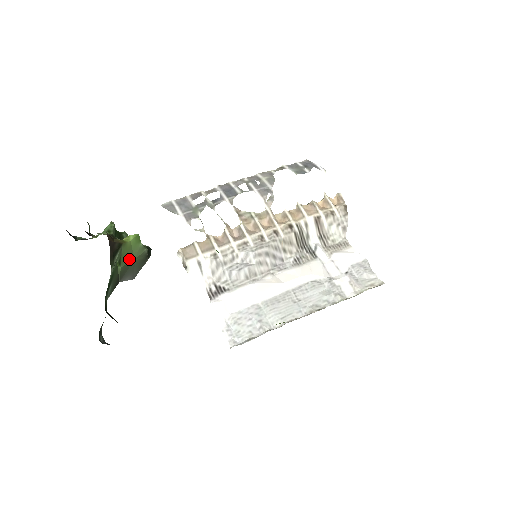
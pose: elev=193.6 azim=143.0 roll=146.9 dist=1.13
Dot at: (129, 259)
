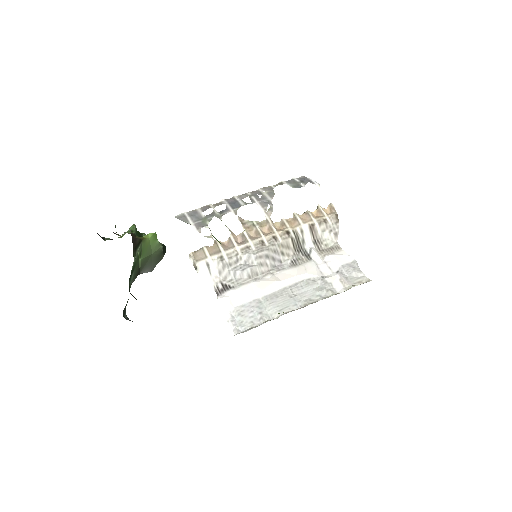
Dot at: (148, 253)
